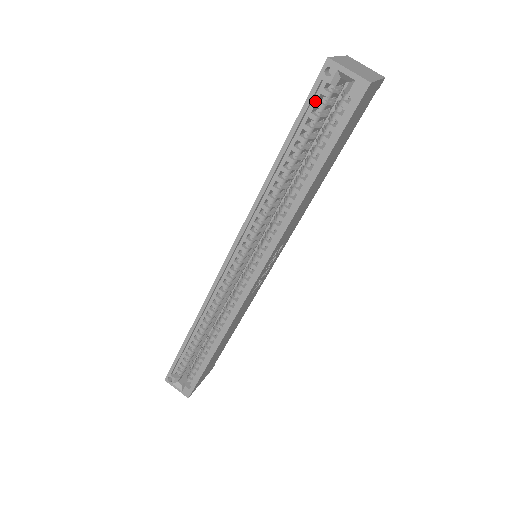
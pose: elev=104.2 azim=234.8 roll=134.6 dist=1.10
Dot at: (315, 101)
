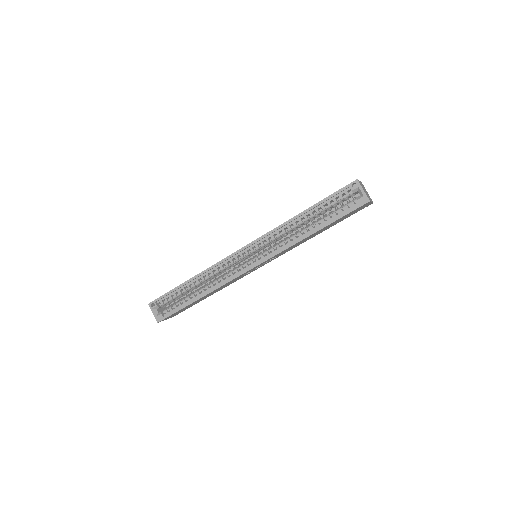
Dot at: (340, 194)
